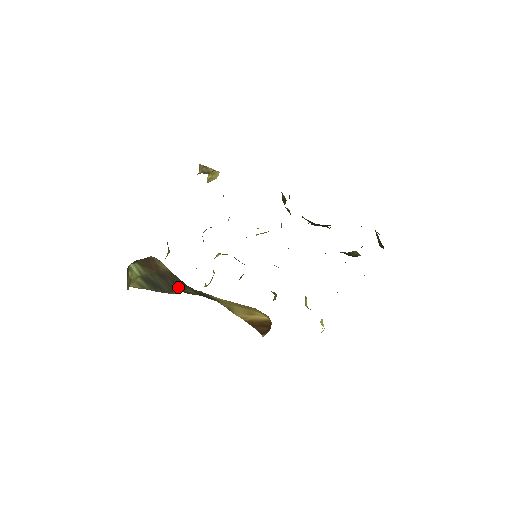
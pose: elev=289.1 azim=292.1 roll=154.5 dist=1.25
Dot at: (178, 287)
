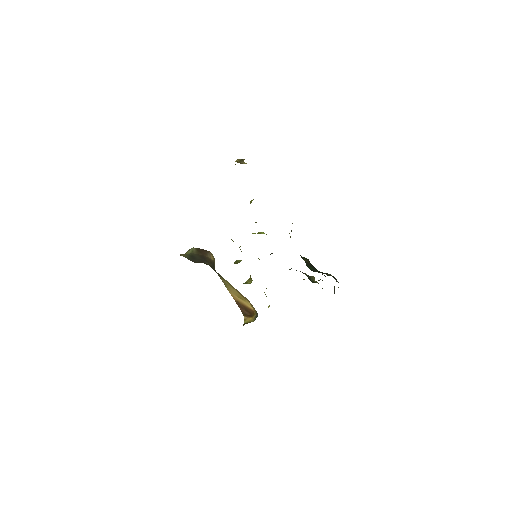
Dot at: (204, 262)
